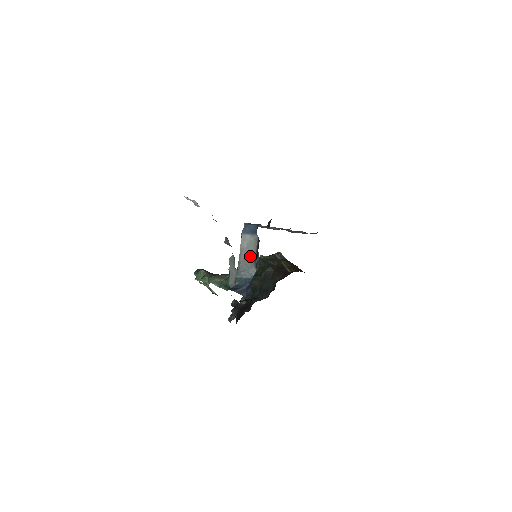
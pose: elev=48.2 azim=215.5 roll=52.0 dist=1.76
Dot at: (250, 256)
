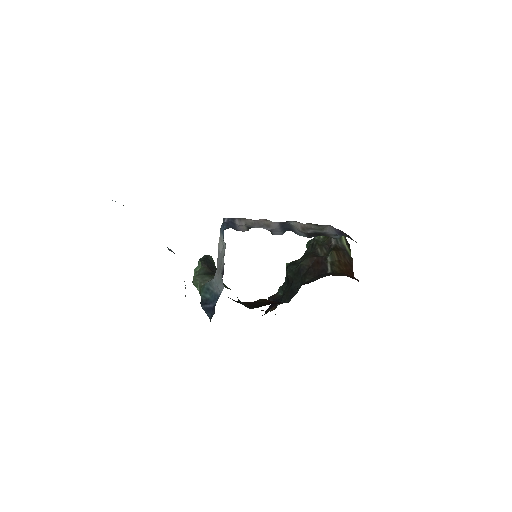
Dot at: (220, 266)
